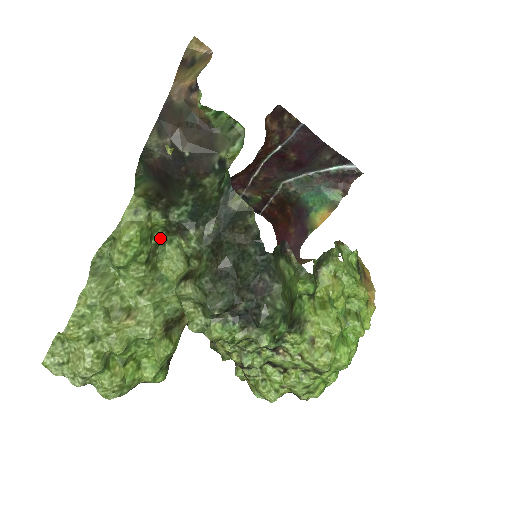
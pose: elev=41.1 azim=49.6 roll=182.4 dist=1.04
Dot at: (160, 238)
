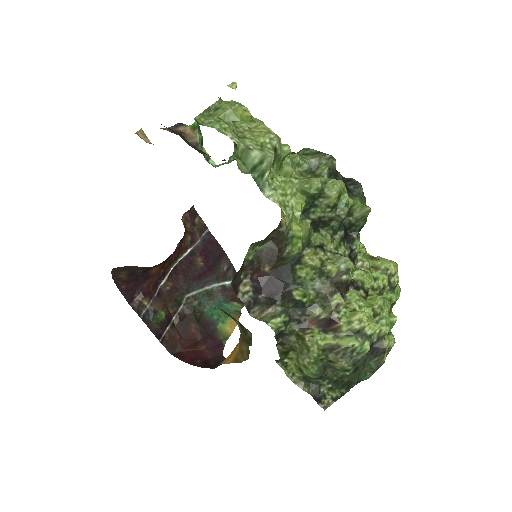
Dot at: (234, 145)
